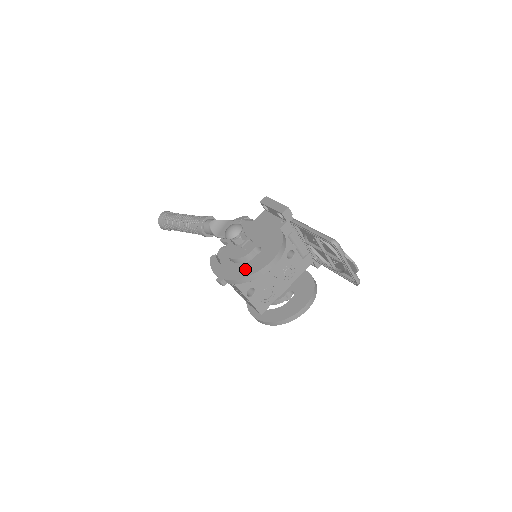
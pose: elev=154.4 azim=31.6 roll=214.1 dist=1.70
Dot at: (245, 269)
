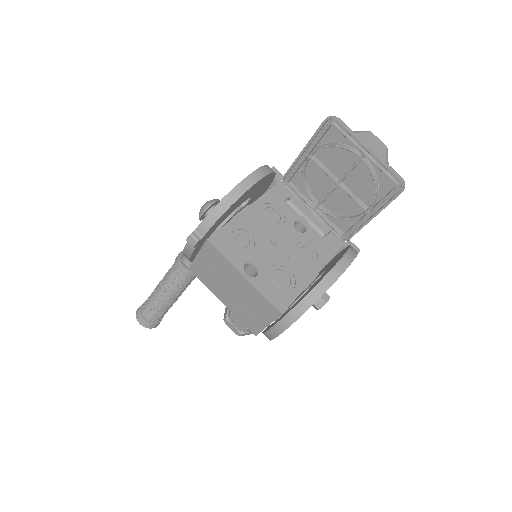
Dot at: occluded
